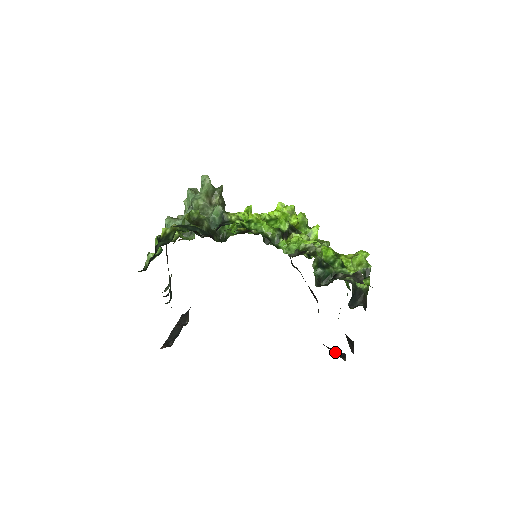
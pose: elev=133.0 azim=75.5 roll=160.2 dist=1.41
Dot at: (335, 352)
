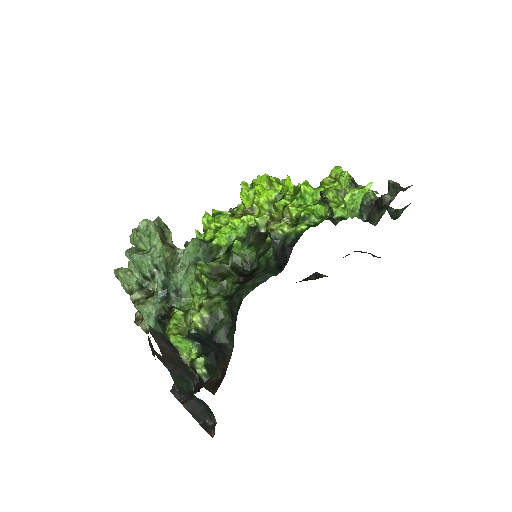
Dot at: (310, 278)
